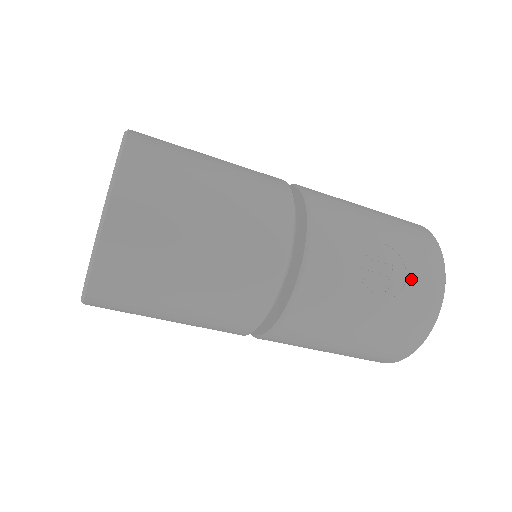
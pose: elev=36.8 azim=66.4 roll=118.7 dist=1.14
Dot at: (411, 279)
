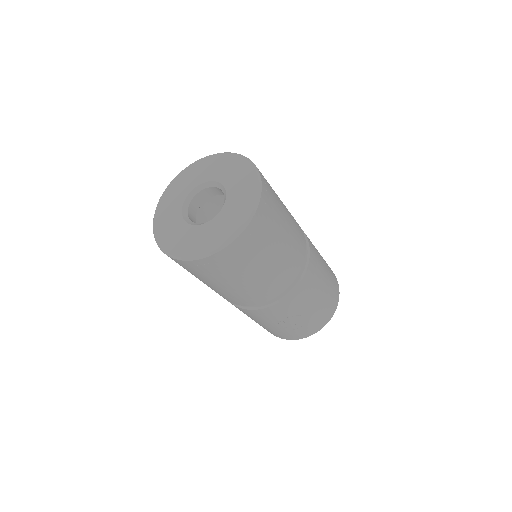
Dot at: (299, 330)
